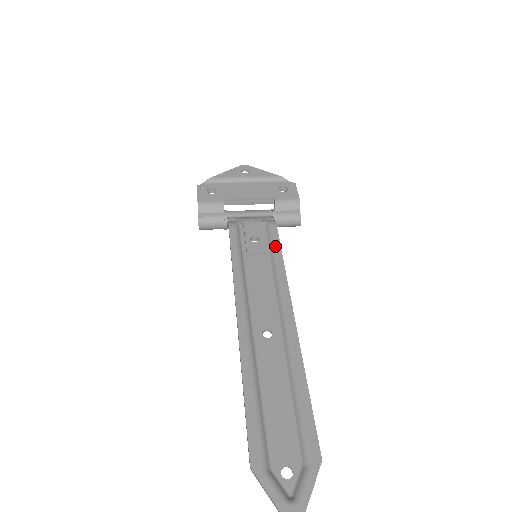
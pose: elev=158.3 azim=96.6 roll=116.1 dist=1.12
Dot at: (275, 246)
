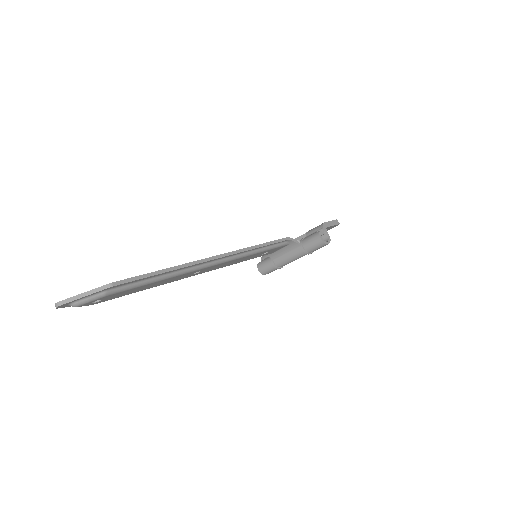
Dot at: occluded
